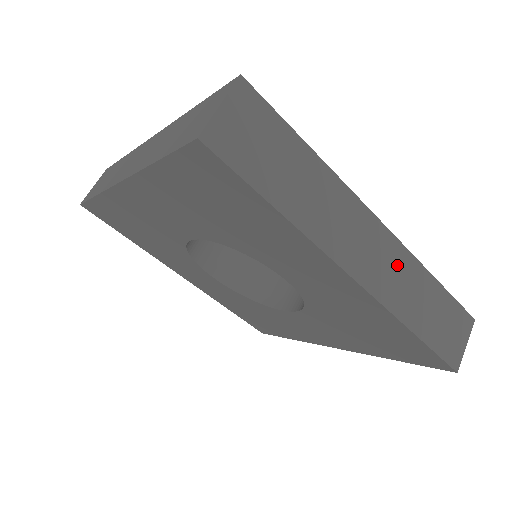
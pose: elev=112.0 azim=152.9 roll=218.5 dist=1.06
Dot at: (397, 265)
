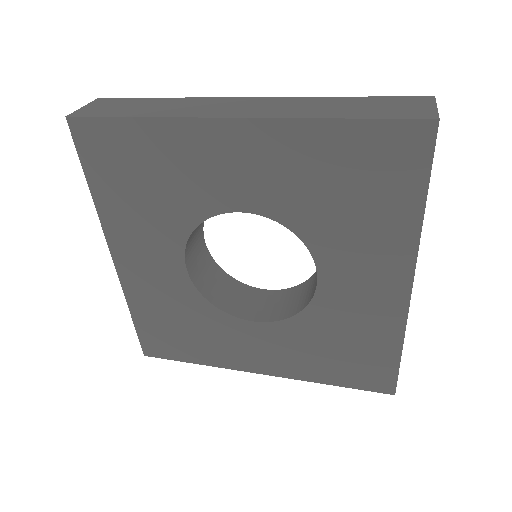
Dot at: (283, 104)
